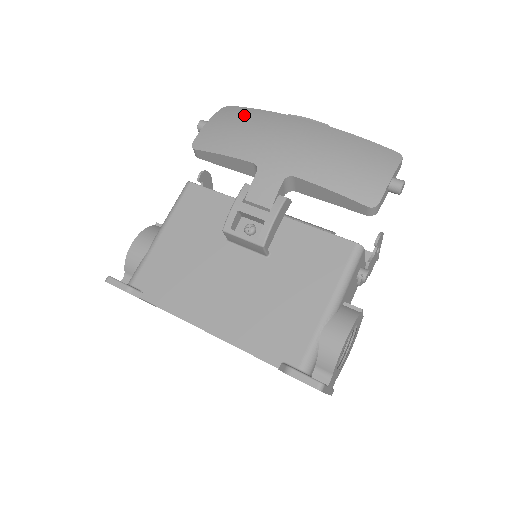
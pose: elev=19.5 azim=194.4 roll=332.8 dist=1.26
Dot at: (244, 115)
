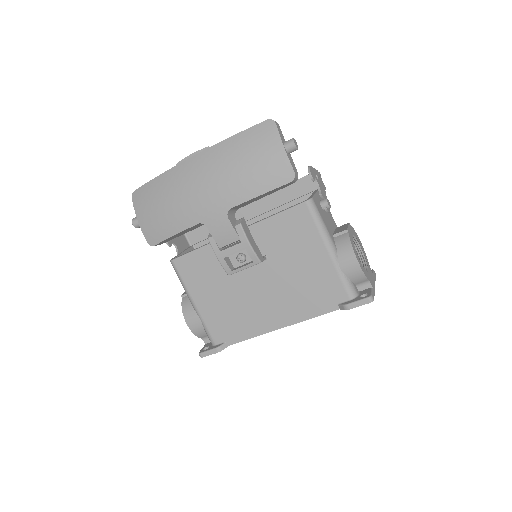
Dot at: (152, 194)
